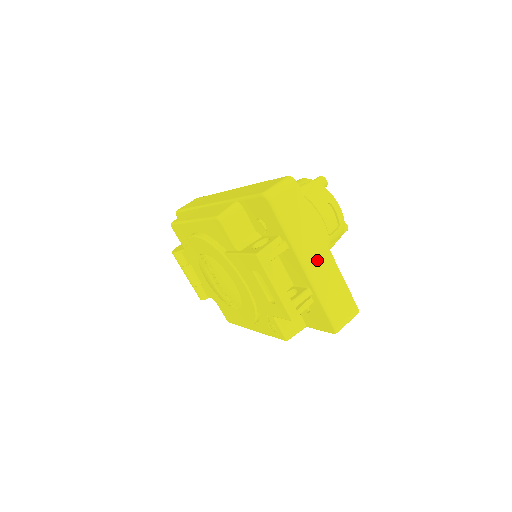
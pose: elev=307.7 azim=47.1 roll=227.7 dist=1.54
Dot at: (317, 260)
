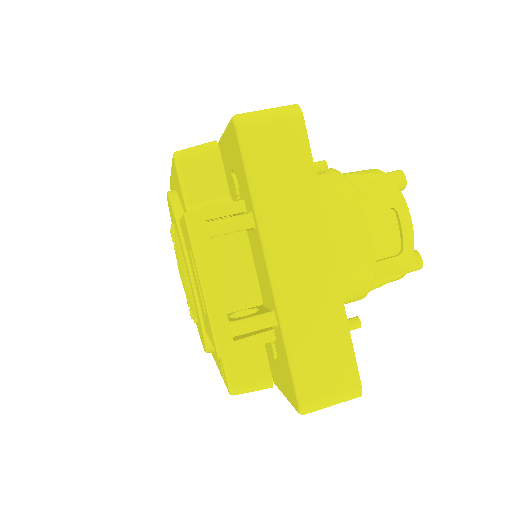
Dot at: (301, 265)
